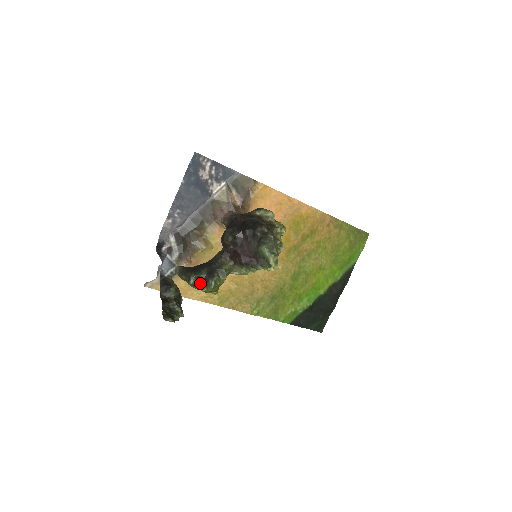
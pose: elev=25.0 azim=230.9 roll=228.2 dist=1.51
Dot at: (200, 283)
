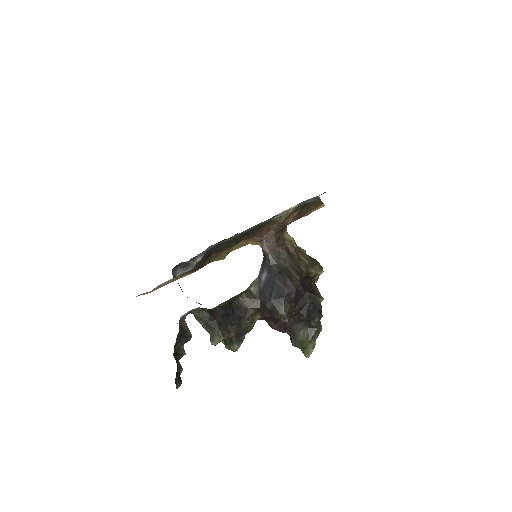
Dot at: occluded
